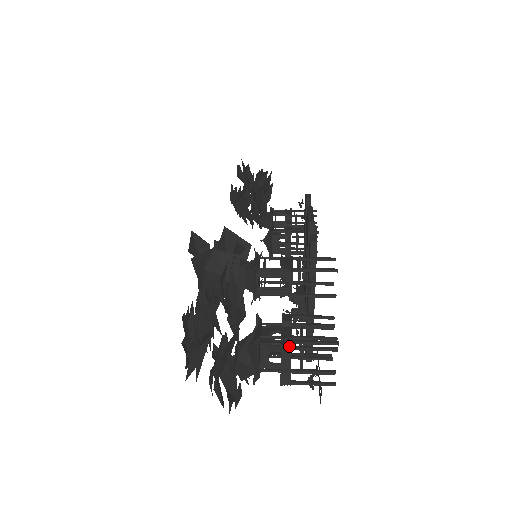
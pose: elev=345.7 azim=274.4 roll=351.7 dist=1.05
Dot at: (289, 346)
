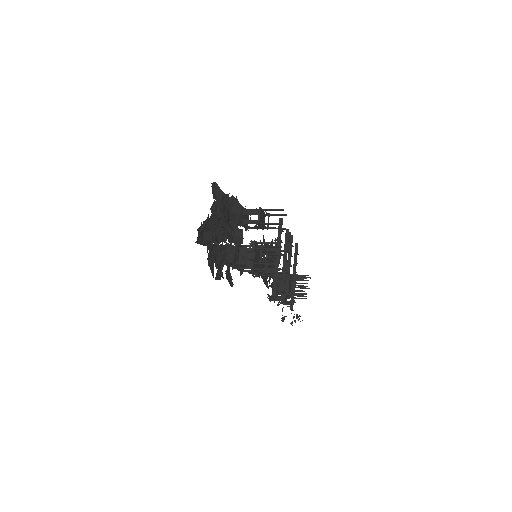
Dot at: (254, 243)
